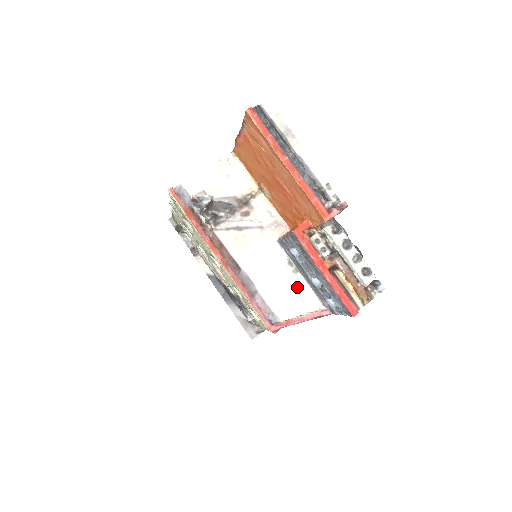
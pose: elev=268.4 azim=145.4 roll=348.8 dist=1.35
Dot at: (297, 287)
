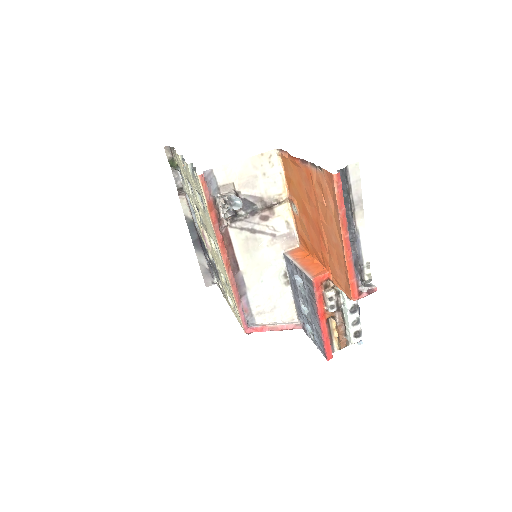
Dot at: (282, 297)
